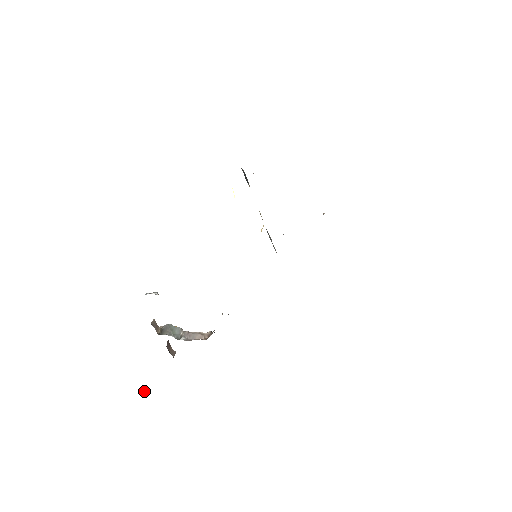
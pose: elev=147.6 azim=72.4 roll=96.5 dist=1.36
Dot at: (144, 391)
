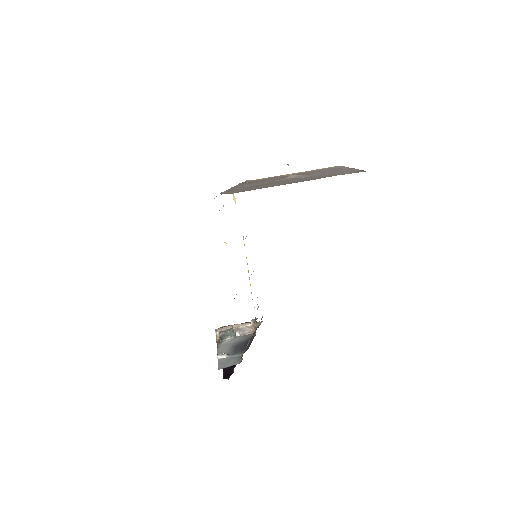
Dot at: occluded
